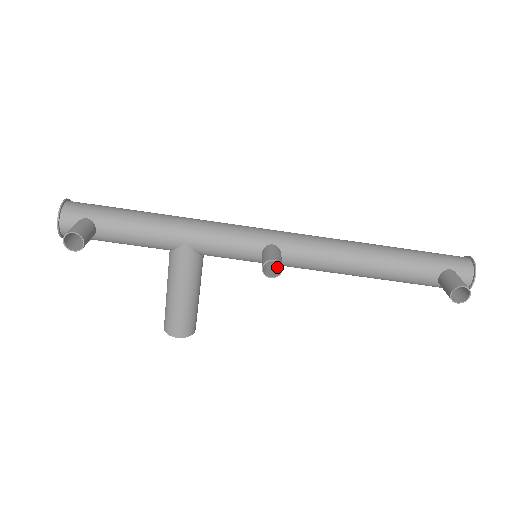
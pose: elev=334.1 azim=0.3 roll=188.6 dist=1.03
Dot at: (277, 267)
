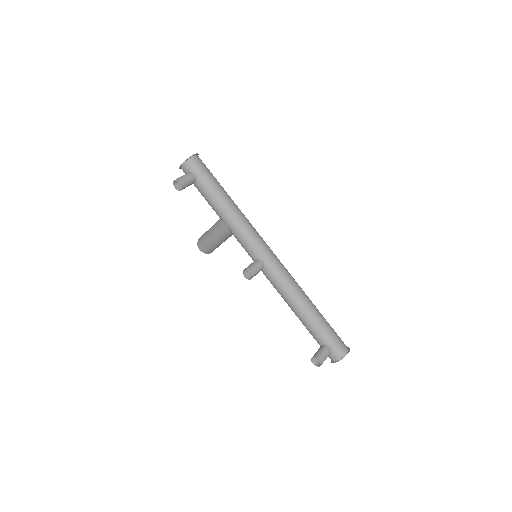
Dot at: occluded
